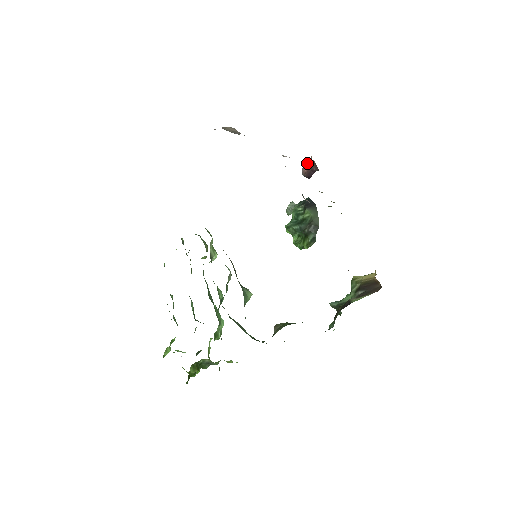
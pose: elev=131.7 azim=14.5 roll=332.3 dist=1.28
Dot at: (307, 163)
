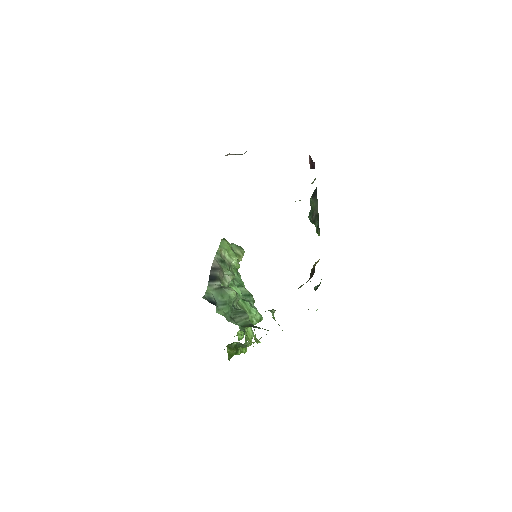
Dot at: occluded
